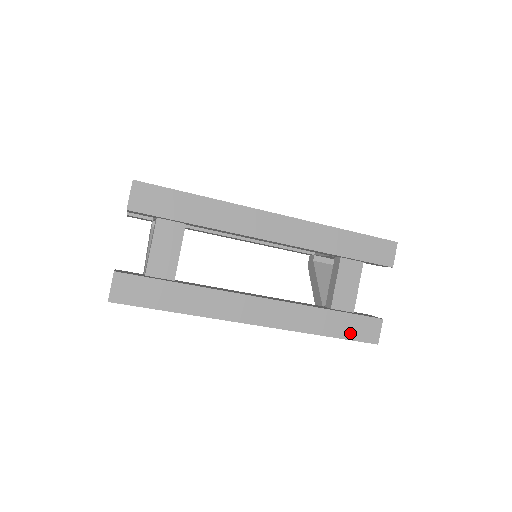
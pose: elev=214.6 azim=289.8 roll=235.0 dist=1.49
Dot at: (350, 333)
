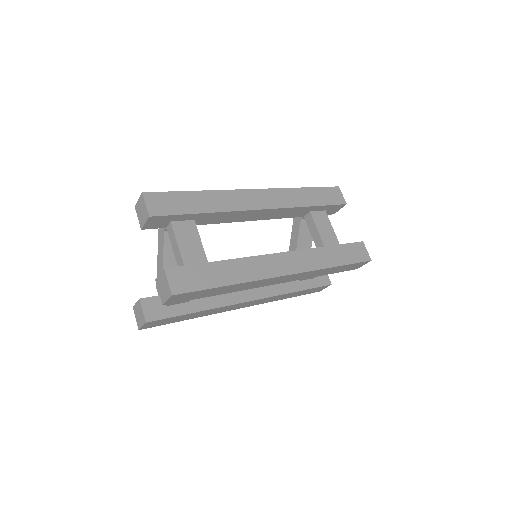
Dot at: (305, 293)
